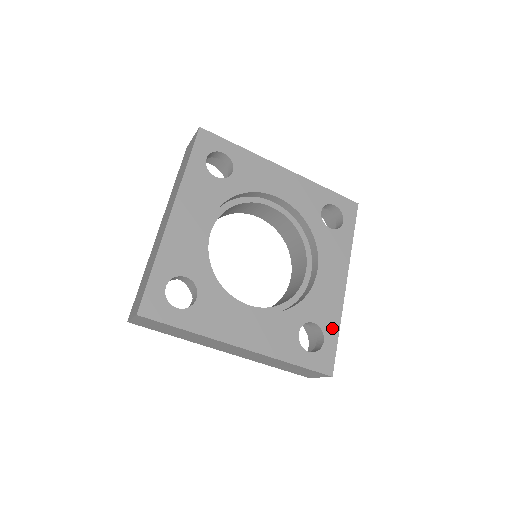
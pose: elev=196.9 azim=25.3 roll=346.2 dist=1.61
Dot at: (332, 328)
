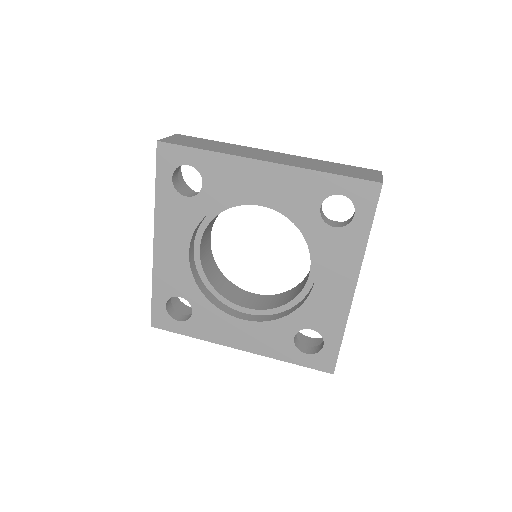
Dot at: (334, 334)
